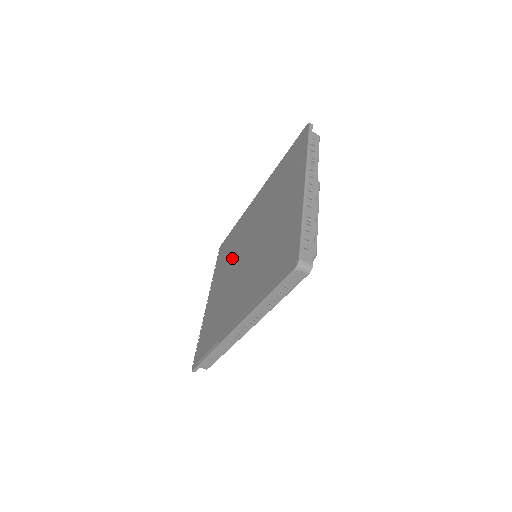
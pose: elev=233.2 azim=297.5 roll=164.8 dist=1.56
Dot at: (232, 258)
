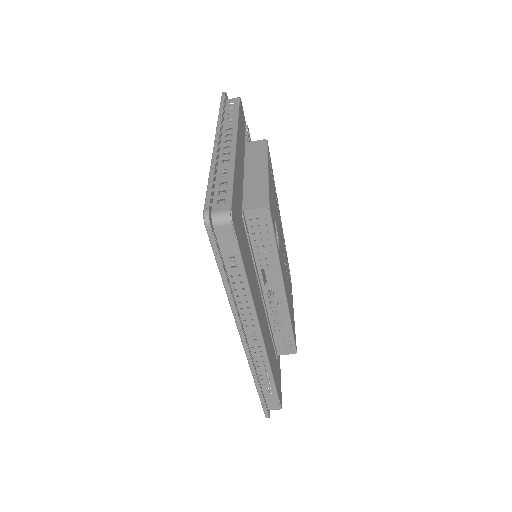
Dot at: occluded
